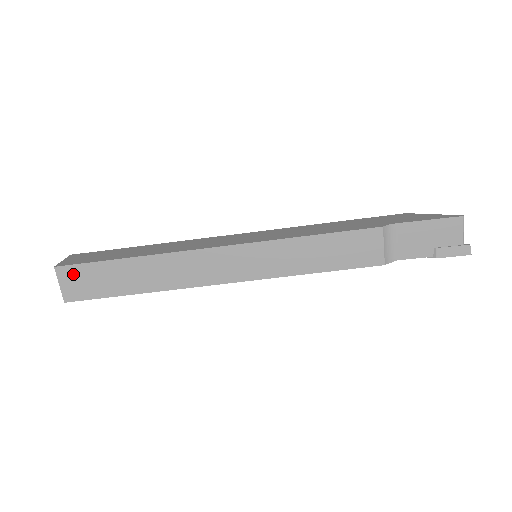
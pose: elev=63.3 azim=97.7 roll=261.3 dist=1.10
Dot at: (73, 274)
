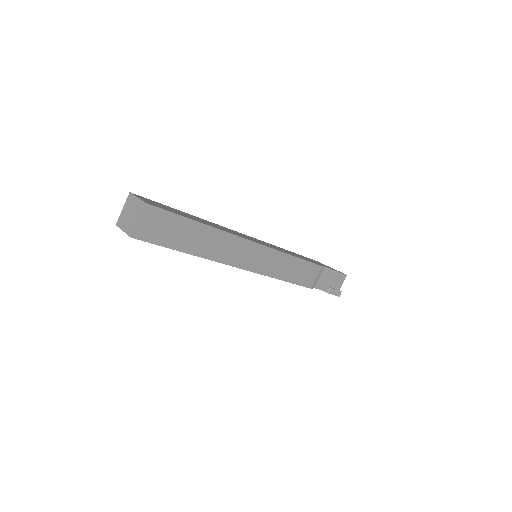
Dot at: (156, 216)
